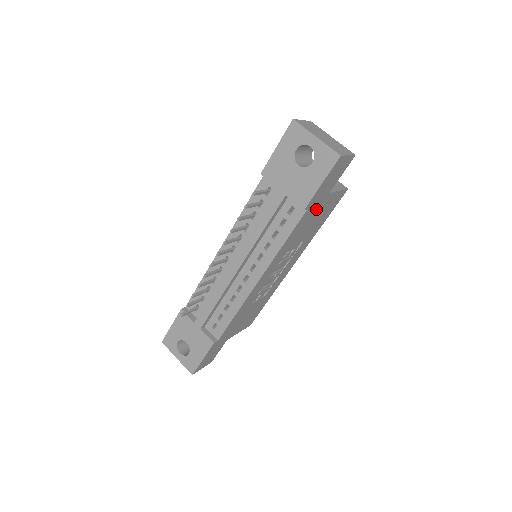
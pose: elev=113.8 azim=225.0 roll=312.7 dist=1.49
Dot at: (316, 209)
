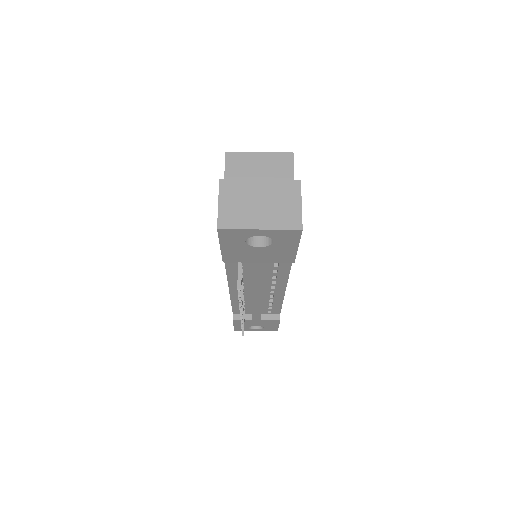
Dot at: occluded
